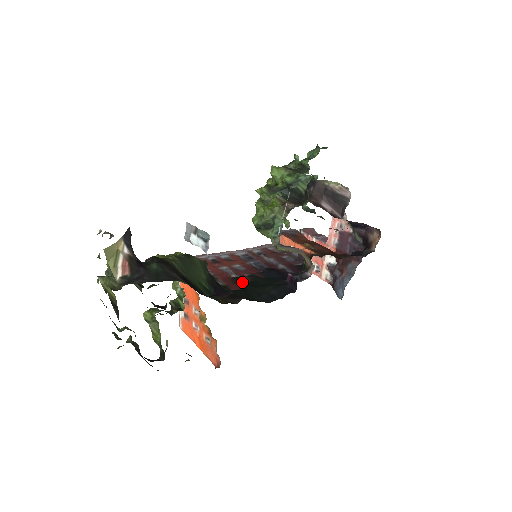
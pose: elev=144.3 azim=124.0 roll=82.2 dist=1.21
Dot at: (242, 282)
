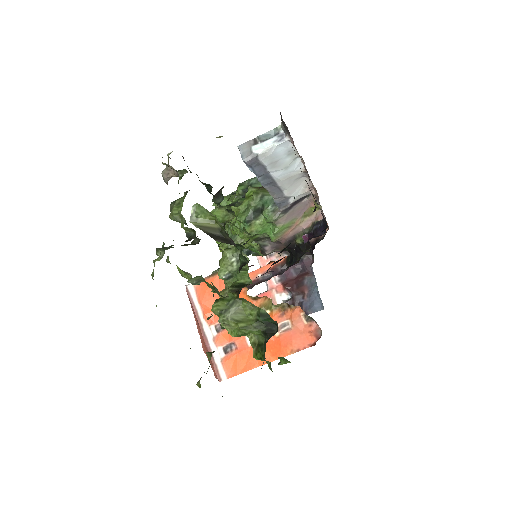
Dot at: occluded
